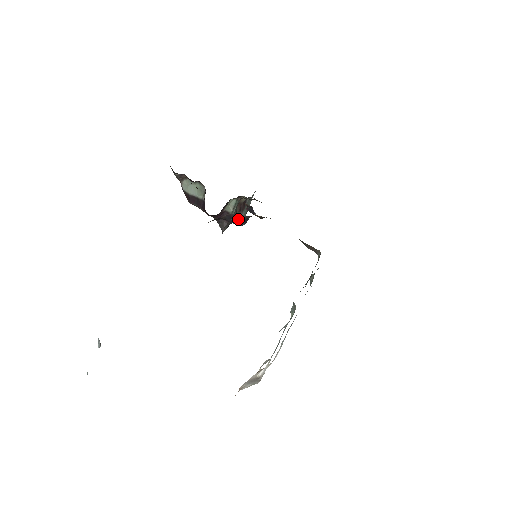
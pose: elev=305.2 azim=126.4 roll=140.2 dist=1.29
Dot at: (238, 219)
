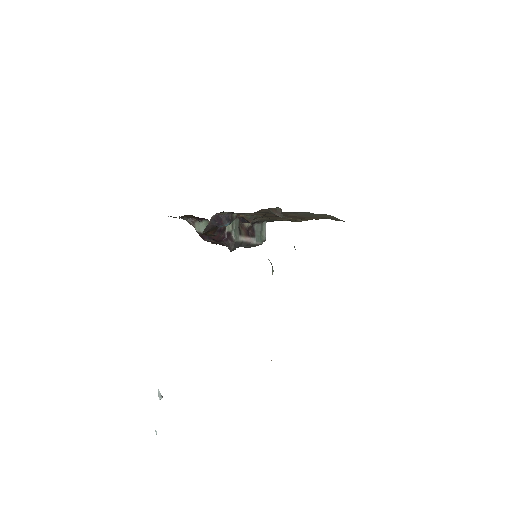
Dot at: (220, 219)
